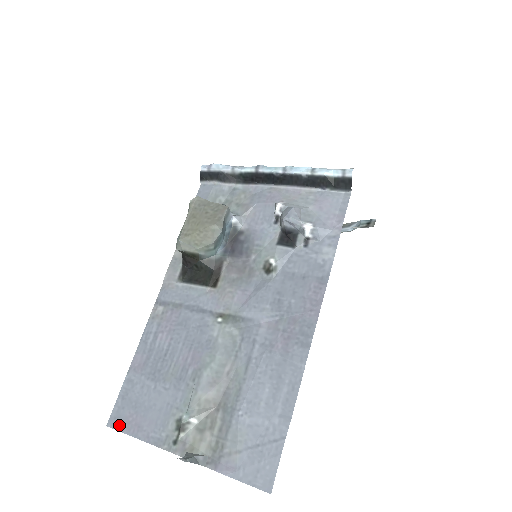
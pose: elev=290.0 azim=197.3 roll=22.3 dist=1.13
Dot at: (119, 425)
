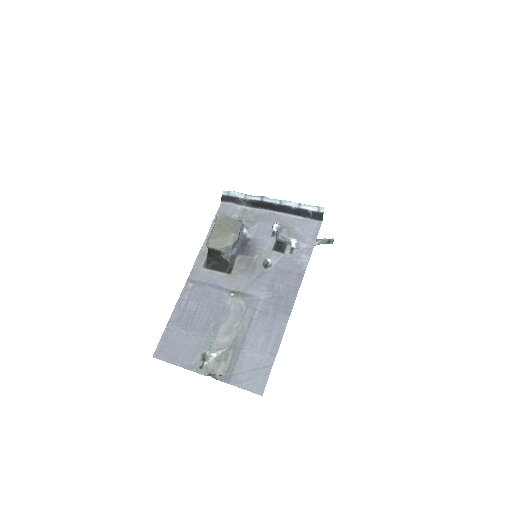
Dot at: (162, 357)
